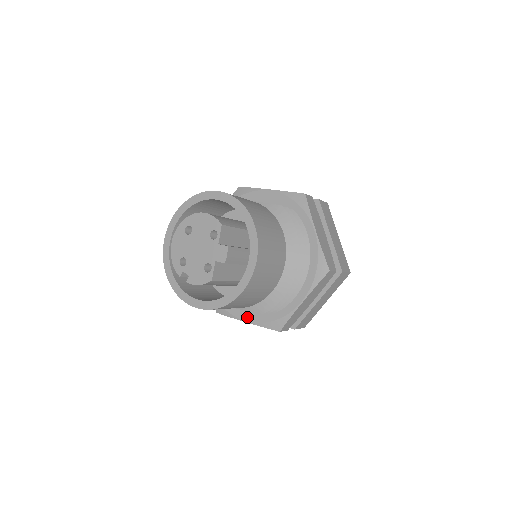
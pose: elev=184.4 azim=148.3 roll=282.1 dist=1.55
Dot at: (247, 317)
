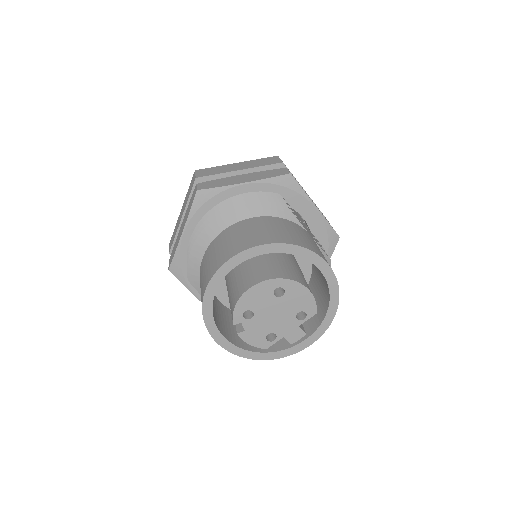
Dot at: occluded
